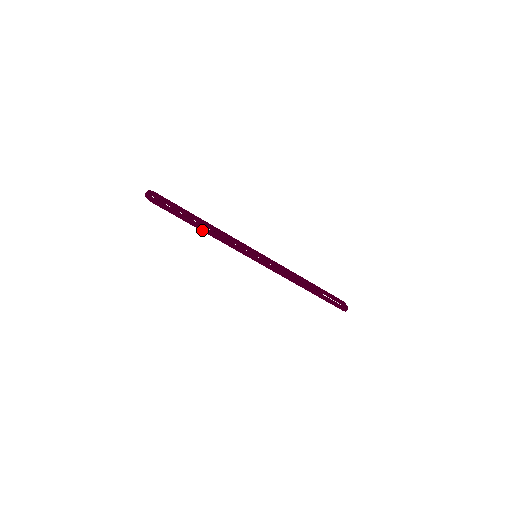
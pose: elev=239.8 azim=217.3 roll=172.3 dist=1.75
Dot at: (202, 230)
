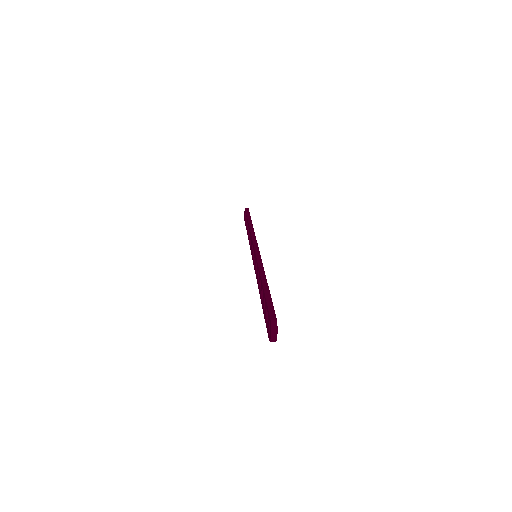
Dot at: occluded
